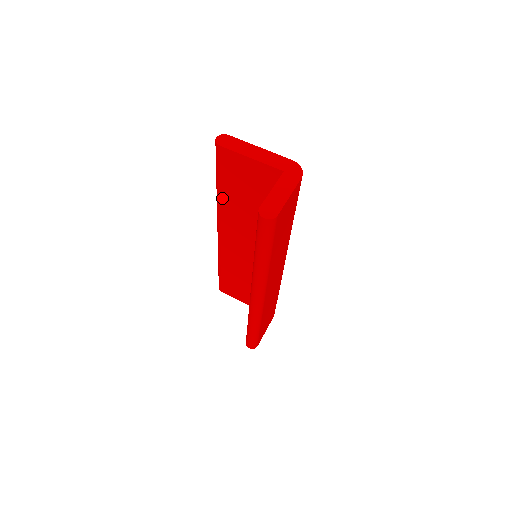
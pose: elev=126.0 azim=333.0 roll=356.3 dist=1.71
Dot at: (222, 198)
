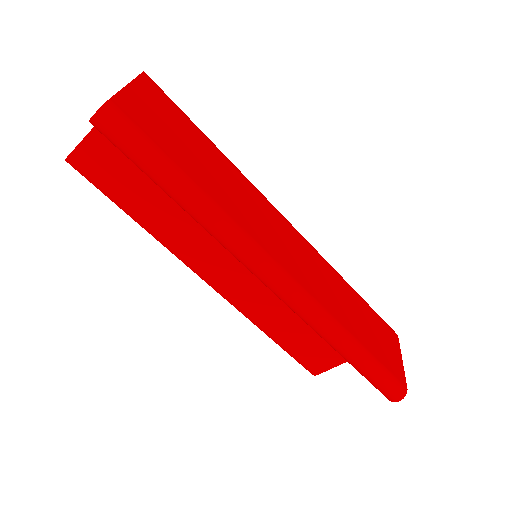
Dot at: (150, 225)
